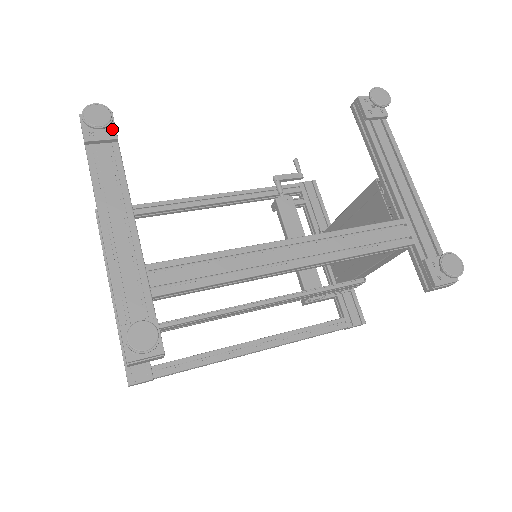
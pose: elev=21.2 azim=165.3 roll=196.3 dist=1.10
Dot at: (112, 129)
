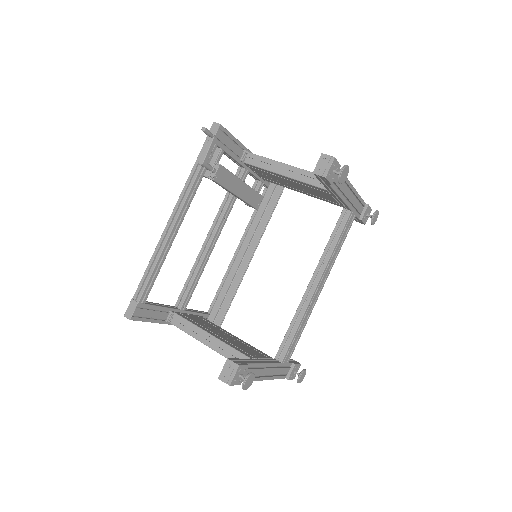
Dot at: (245, 368)
